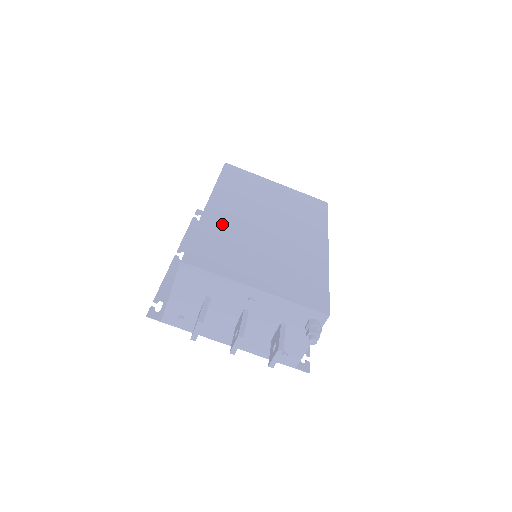
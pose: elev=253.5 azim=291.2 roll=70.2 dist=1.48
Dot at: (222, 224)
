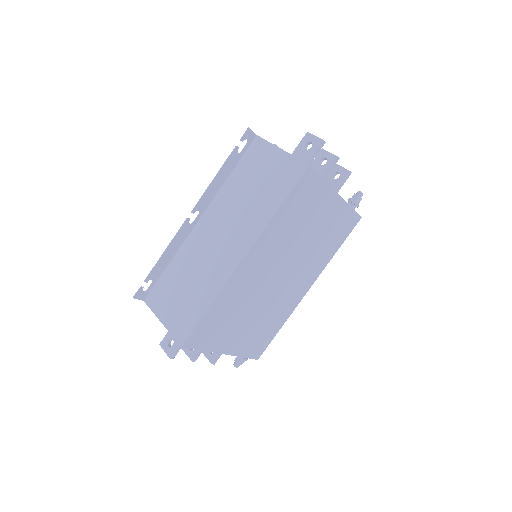
Dot at: (240, 288)
